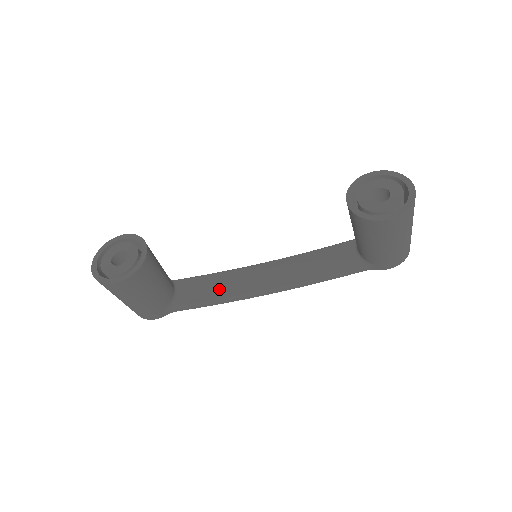
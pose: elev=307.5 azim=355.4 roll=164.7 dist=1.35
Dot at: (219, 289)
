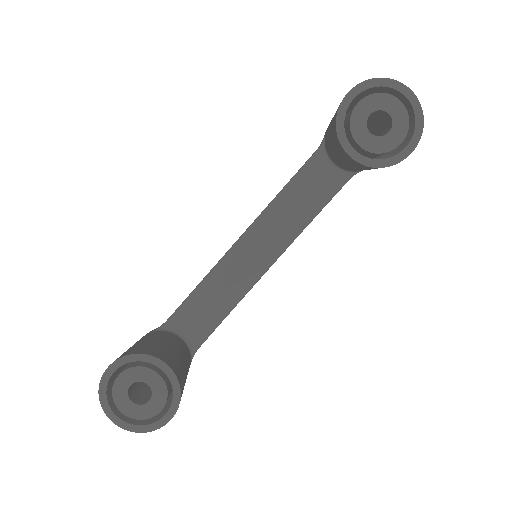
Dot at: (223, 300)
